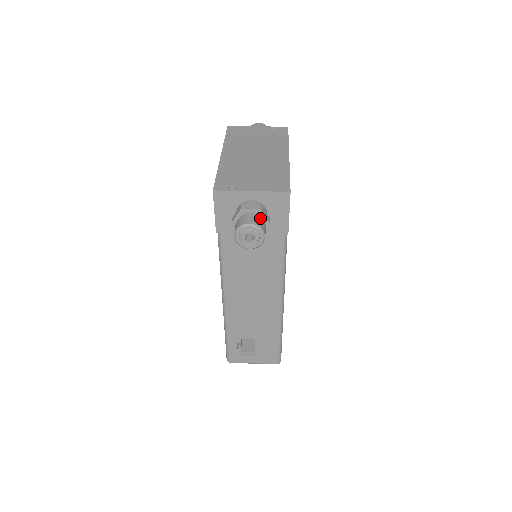
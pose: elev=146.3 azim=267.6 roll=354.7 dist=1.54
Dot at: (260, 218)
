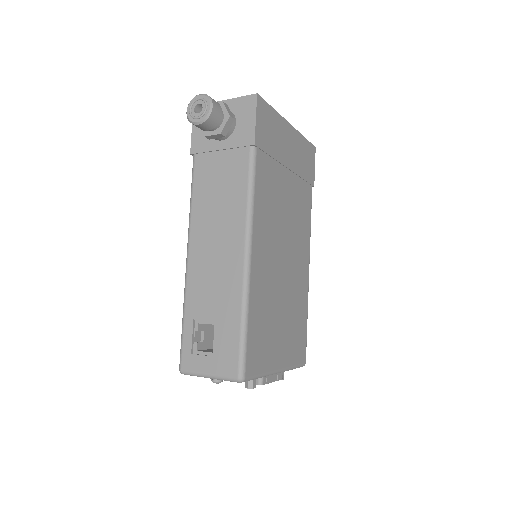
Dot at: (217, 102)
